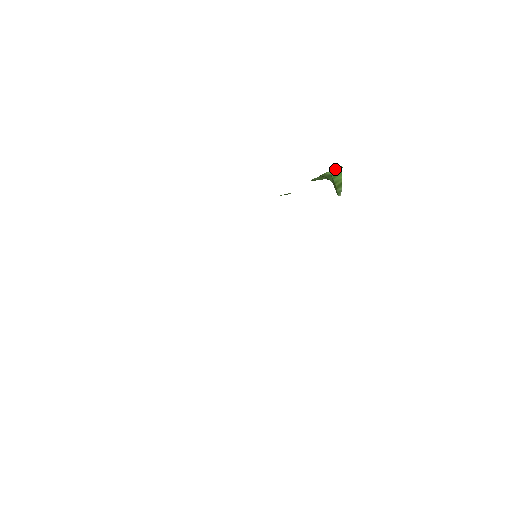
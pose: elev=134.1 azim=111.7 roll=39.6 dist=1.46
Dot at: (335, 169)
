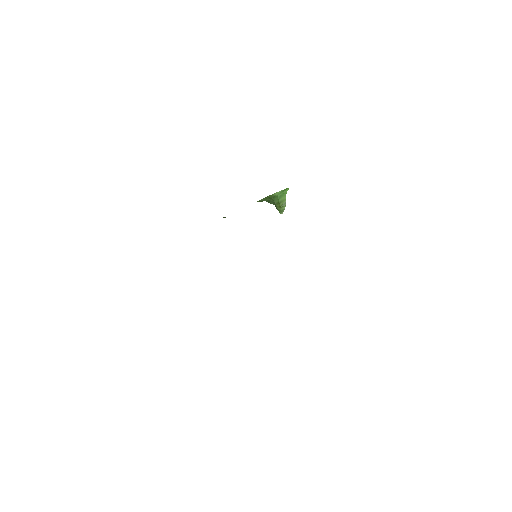
Dot at: (282, 190)
